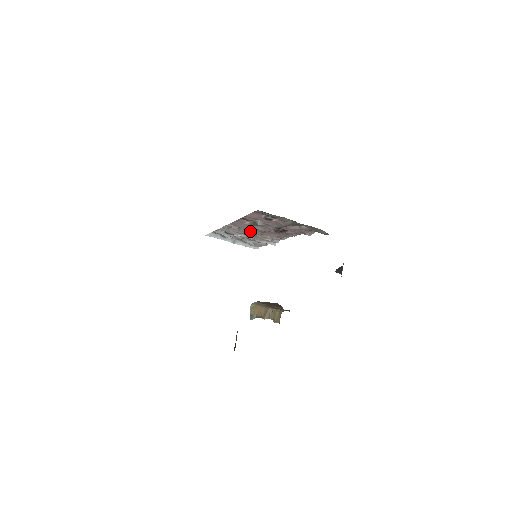
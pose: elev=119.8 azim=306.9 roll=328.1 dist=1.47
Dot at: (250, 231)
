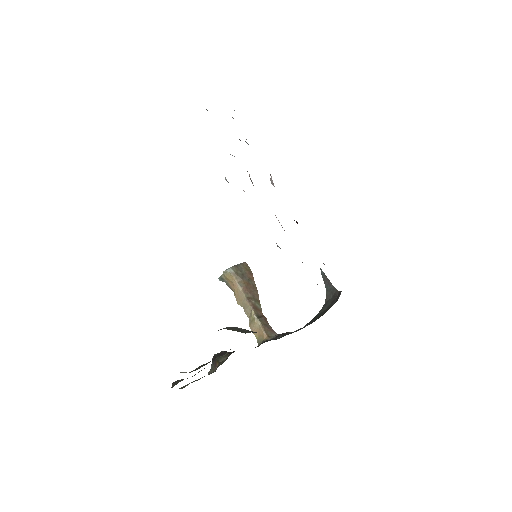
Dot at: (253, 185)
